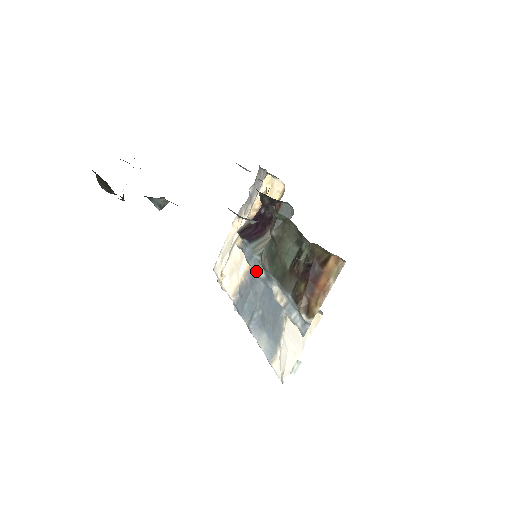
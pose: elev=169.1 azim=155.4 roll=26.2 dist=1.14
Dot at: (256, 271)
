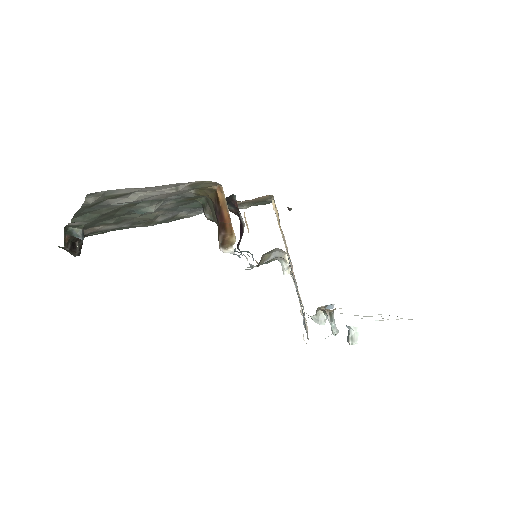
Dot at: occluded
